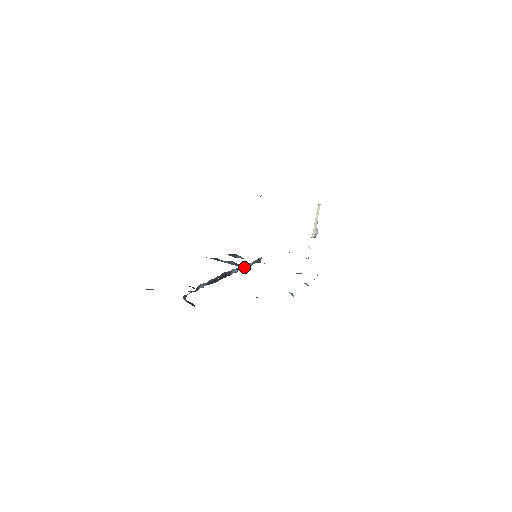
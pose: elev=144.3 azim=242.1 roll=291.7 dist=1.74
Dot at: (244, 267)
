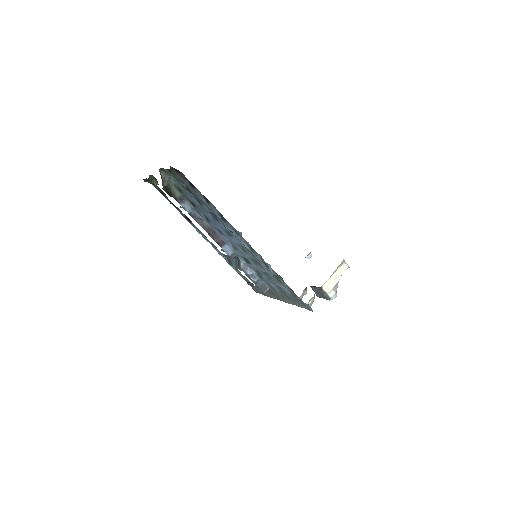
Dot at: (243, 268)
